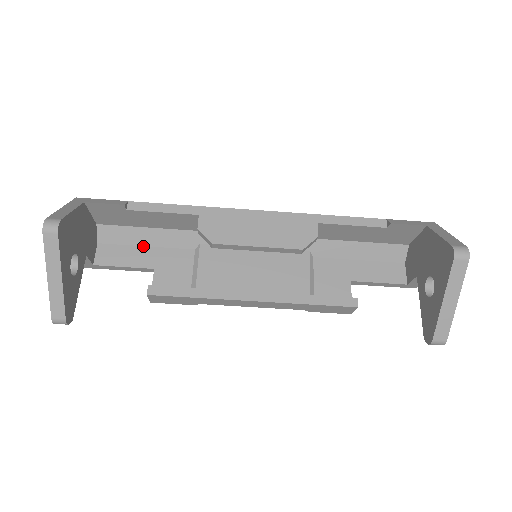
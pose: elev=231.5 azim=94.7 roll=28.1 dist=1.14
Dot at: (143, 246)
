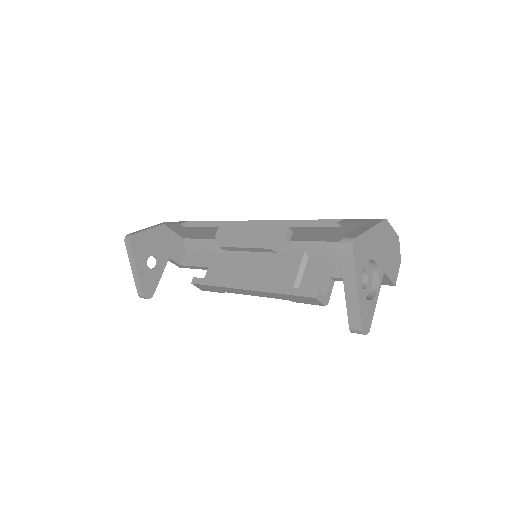
Dot at: (207, 252)
